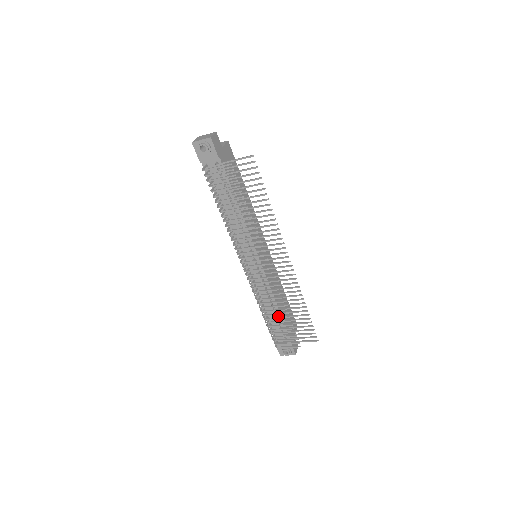
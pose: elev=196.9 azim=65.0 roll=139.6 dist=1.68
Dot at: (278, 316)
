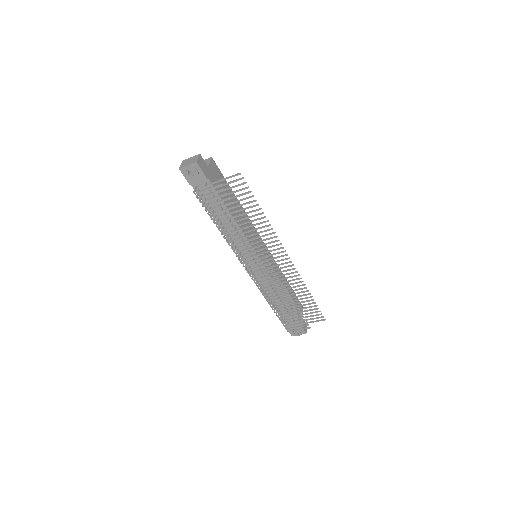
Dot at: (285, 305)
